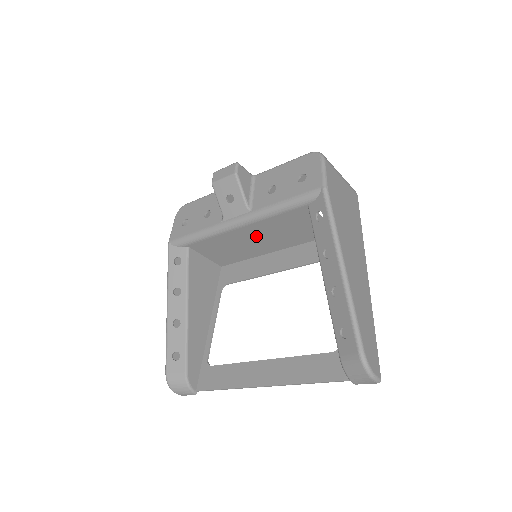
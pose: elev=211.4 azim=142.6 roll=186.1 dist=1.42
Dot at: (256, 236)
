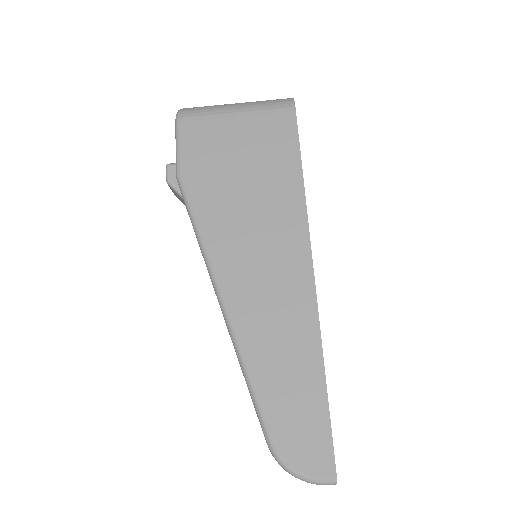
Dot at: occluded
